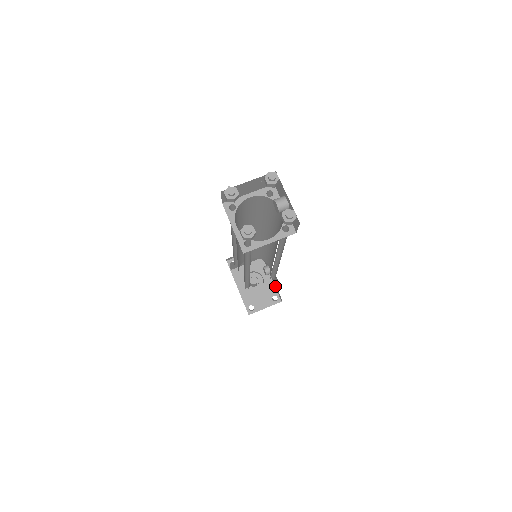
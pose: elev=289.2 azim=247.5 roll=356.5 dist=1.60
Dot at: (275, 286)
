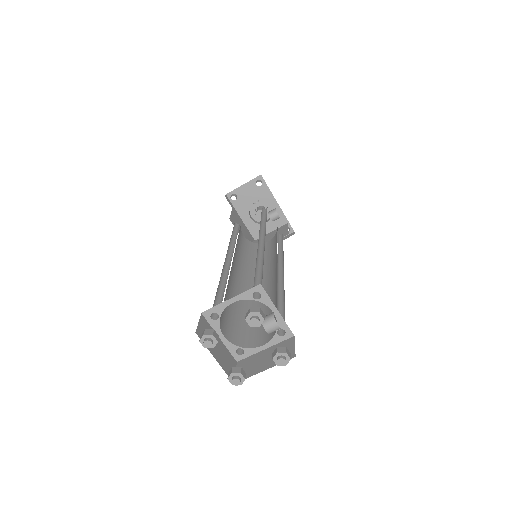
Dot at: (285, 217)
